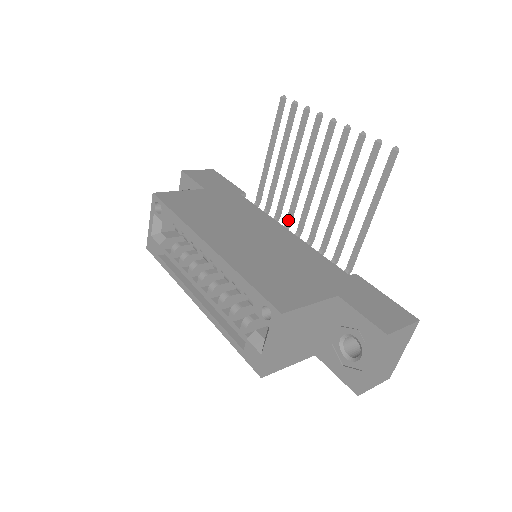
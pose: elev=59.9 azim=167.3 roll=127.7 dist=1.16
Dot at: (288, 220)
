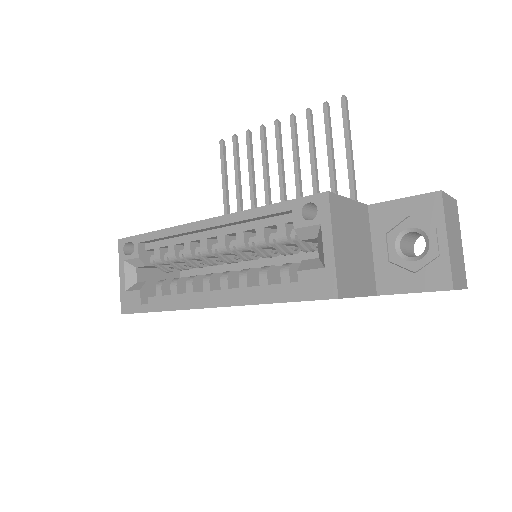
Dot at: occluded
